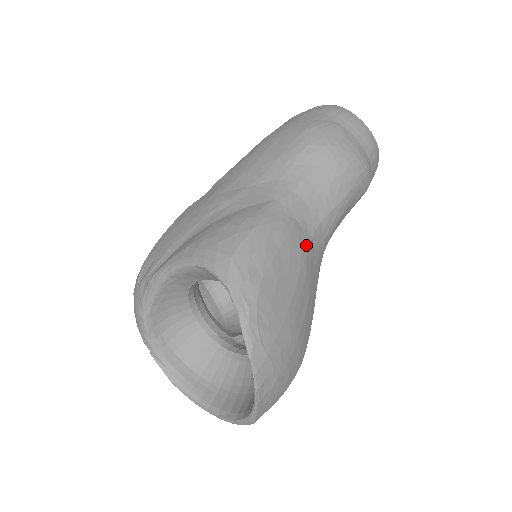
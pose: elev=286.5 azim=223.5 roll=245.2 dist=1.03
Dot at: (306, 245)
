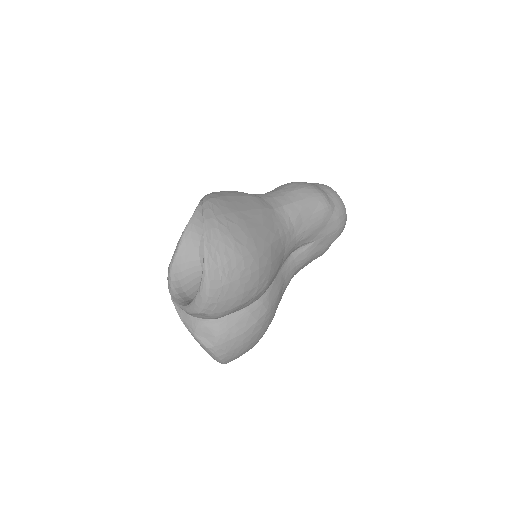
Dot at: (266, 207)
